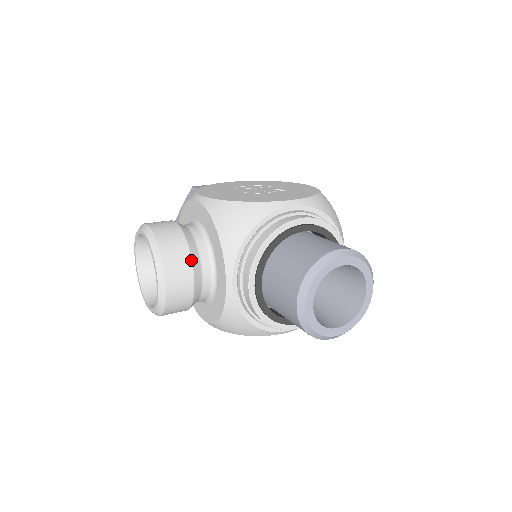
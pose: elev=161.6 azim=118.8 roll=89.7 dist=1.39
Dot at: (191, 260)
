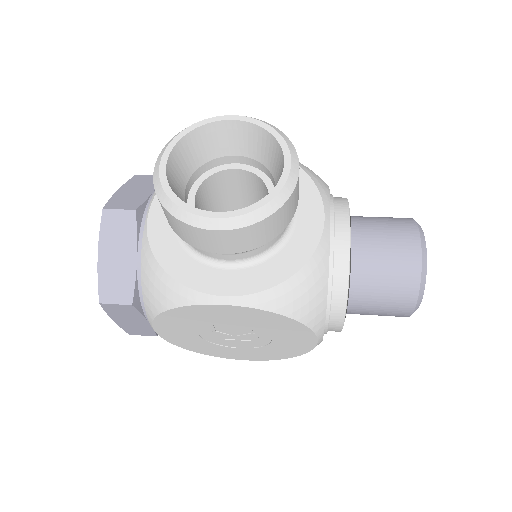
Dot at: occluded
